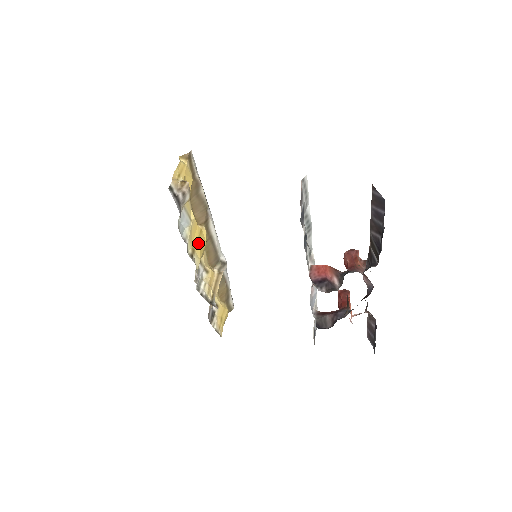
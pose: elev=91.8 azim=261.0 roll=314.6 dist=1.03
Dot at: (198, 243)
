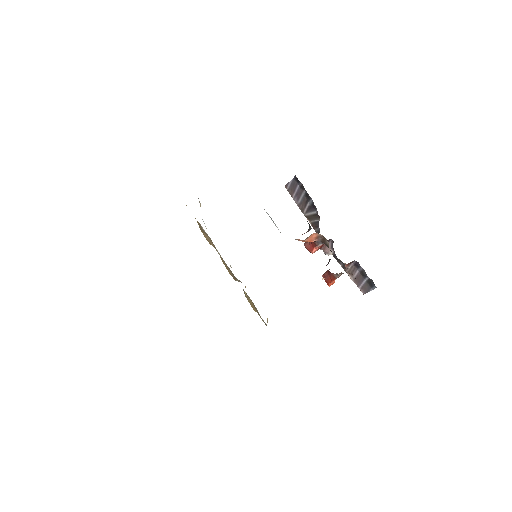
Dot at: occluded
